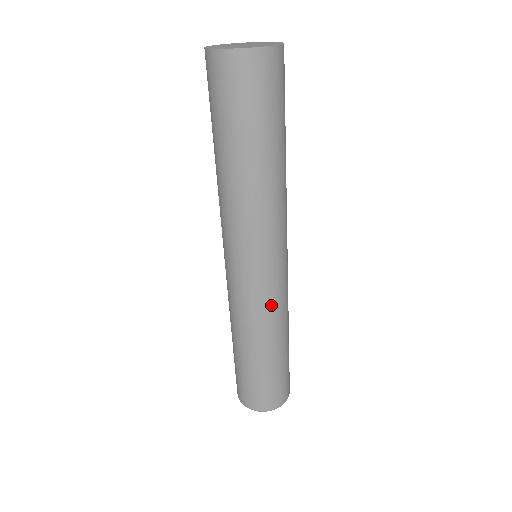
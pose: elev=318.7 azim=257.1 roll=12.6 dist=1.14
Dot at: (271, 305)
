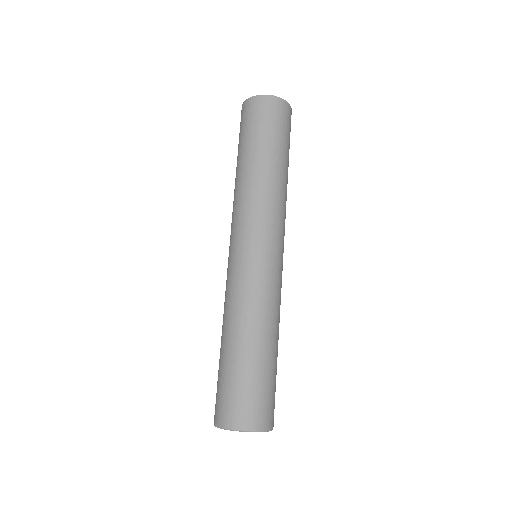
Dot at: (278, 290)
